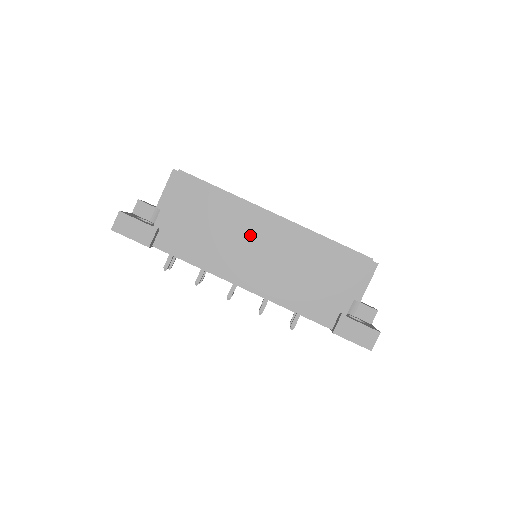
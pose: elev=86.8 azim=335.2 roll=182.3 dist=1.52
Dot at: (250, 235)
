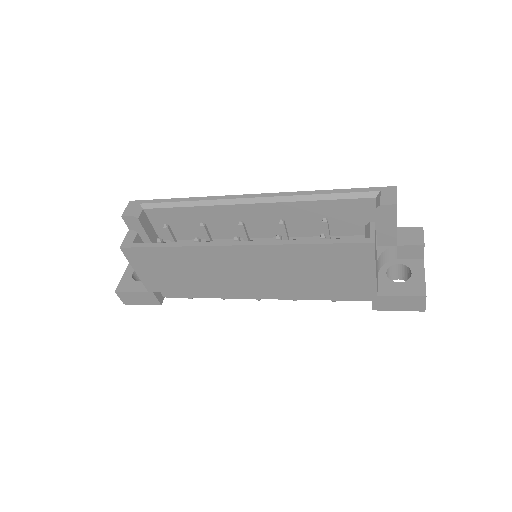
Dot at: (229, 270)
